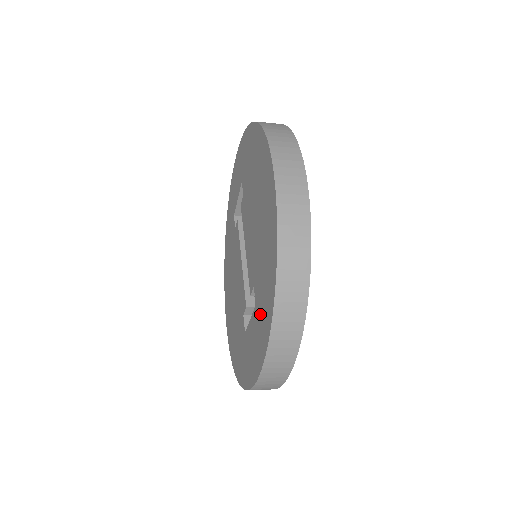
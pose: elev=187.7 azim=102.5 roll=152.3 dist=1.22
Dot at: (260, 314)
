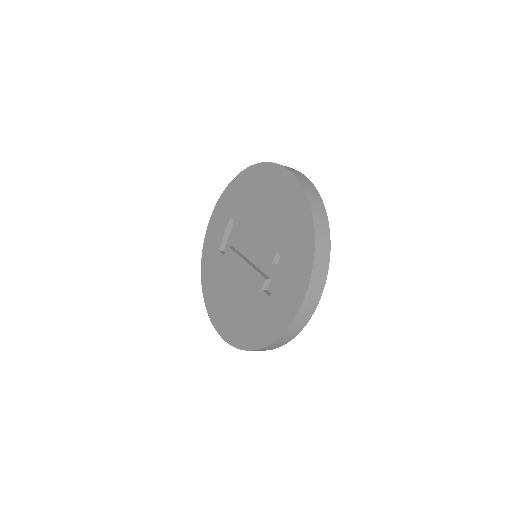
Dot at: (294, 255)
